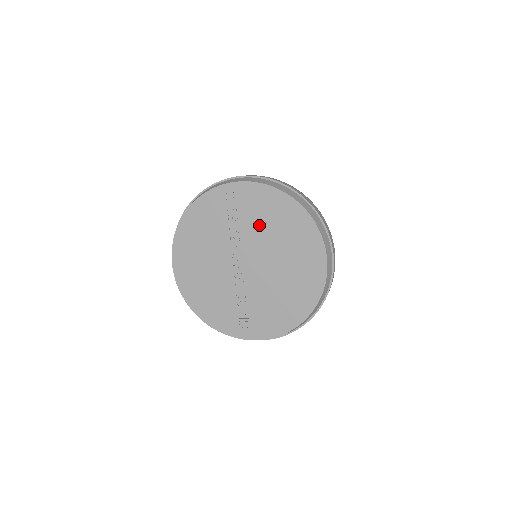
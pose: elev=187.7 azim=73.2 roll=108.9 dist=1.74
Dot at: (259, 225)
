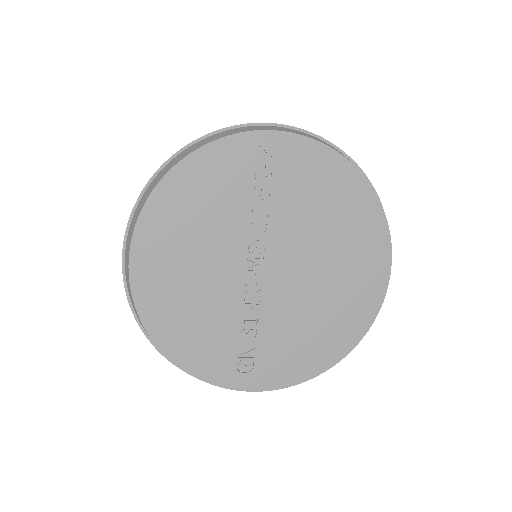
Dot at: (302, 209)
